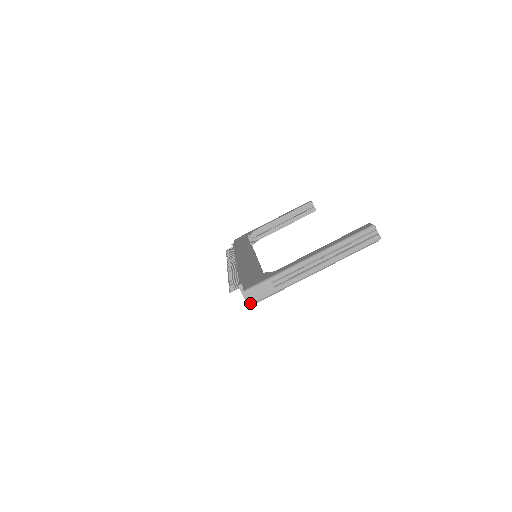
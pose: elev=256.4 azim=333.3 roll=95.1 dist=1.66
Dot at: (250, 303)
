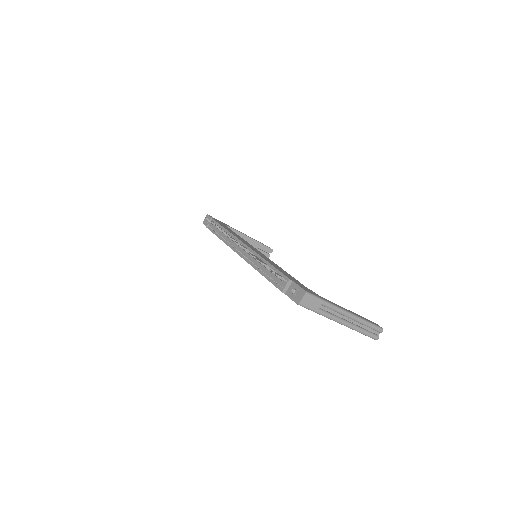
Dot at: (300, 302)
